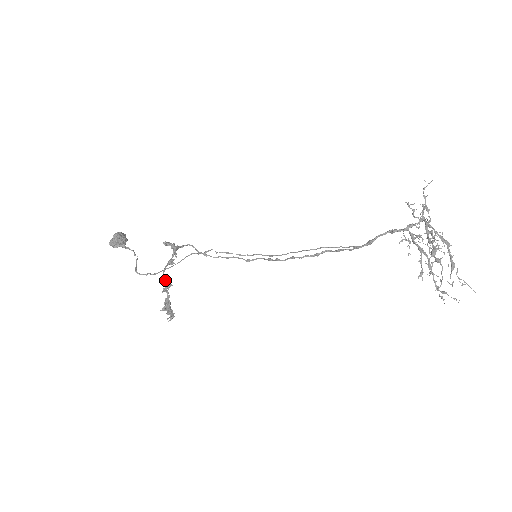
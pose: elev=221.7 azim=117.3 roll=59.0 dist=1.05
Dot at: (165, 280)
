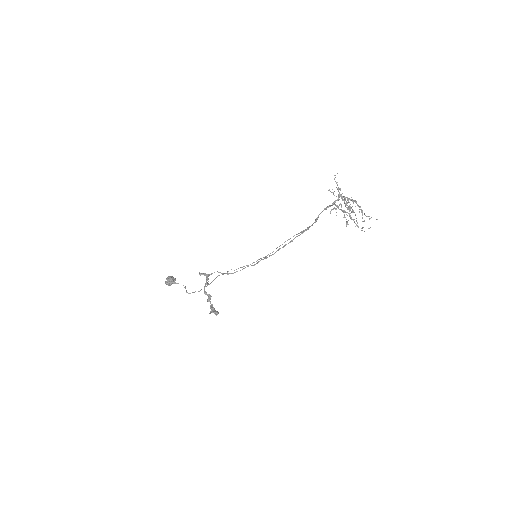
Dot at: (206, 294)
